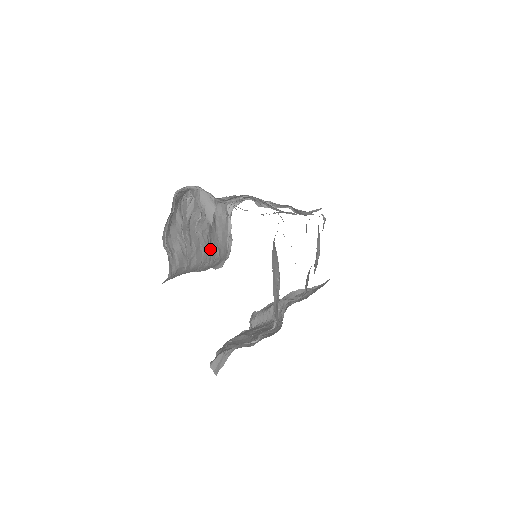
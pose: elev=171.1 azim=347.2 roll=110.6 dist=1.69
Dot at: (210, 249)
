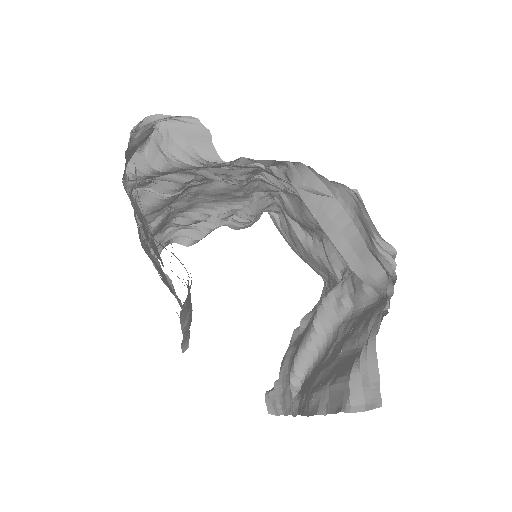
Dot at: occluded
